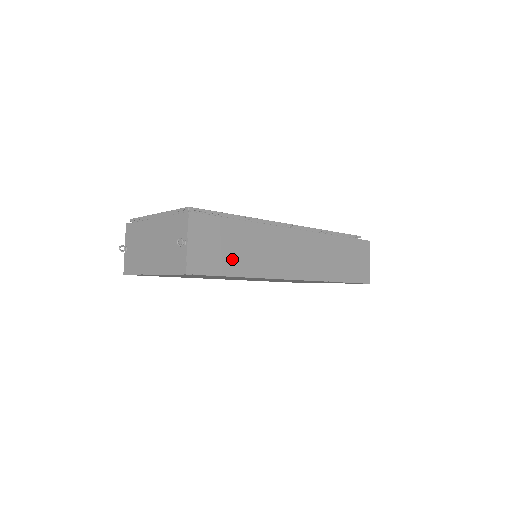
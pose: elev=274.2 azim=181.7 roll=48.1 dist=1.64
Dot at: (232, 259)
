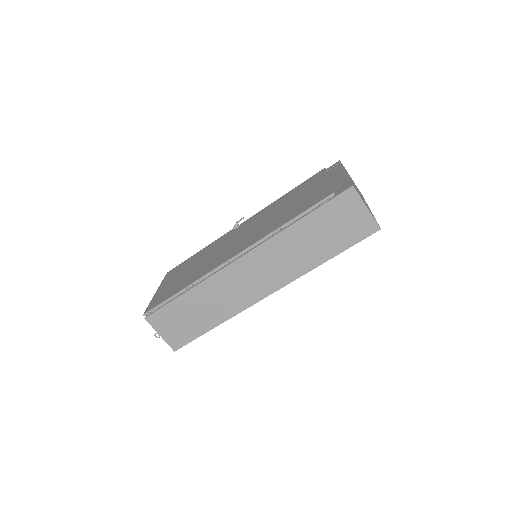
Dot at: (199, 322)
